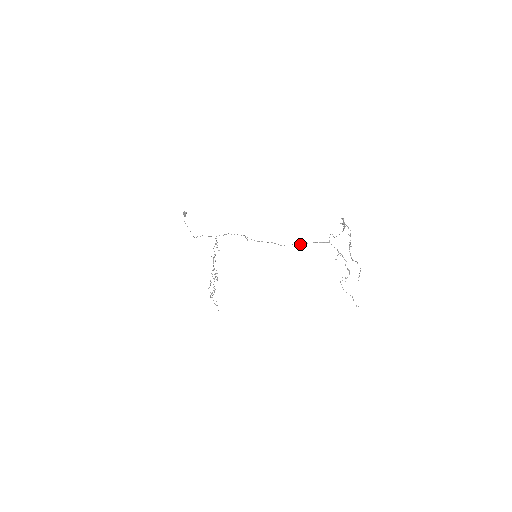
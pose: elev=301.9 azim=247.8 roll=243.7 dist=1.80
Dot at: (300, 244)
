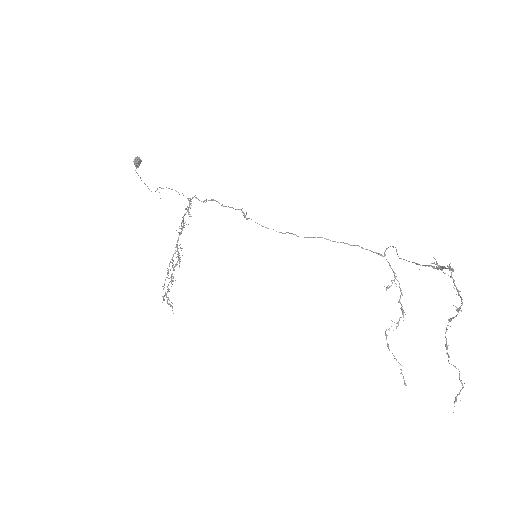
Dot at: (332, 241)
